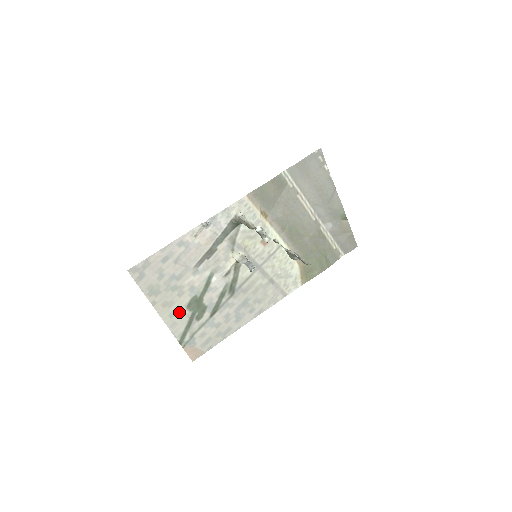
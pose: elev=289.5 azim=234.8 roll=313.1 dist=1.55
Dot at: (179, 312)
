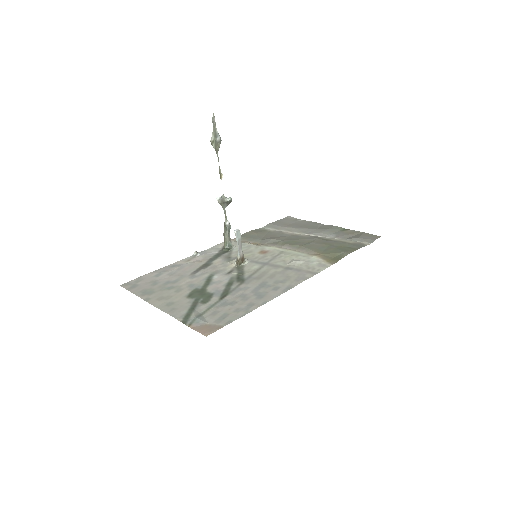
Dot at: (178, 302)
